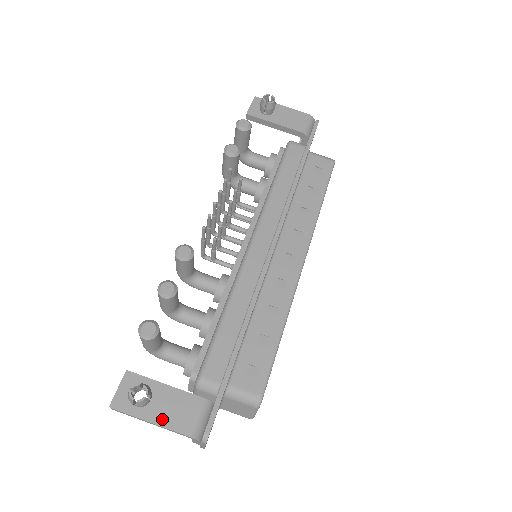
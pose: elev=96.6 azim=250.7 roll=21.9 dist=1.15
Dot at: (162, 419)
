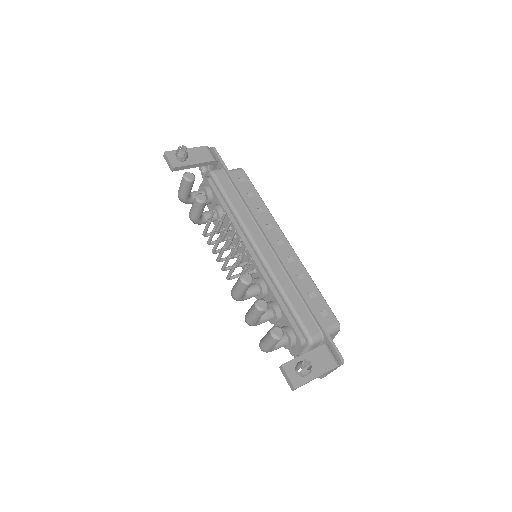
Dot at: (320, 370)
